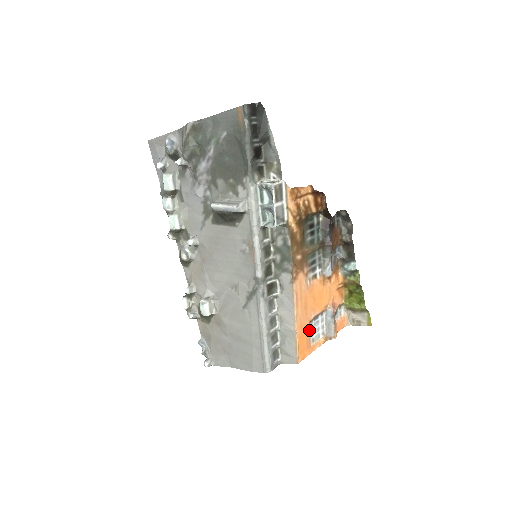
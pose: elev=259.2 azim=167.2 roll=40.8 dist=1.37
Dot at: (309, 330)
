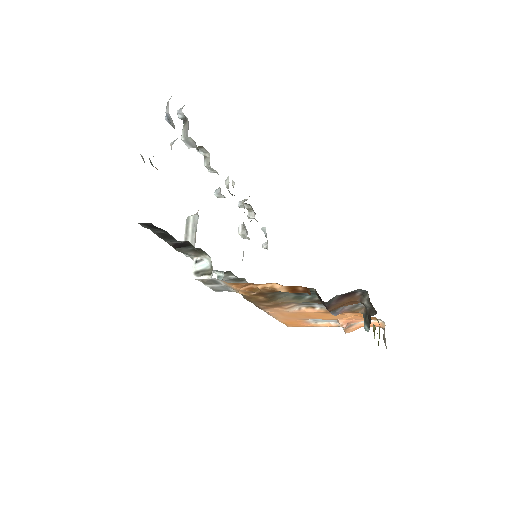
Dot at: occluded
